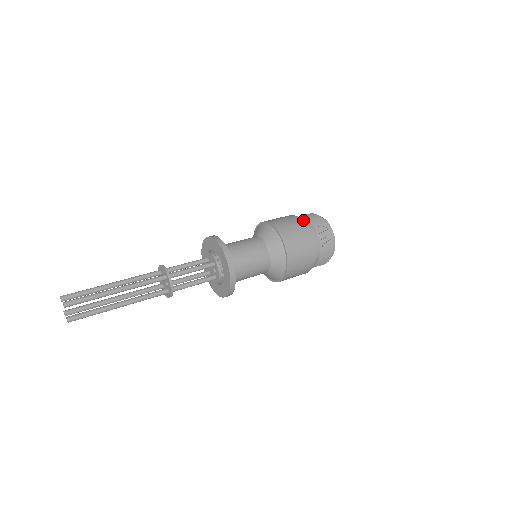
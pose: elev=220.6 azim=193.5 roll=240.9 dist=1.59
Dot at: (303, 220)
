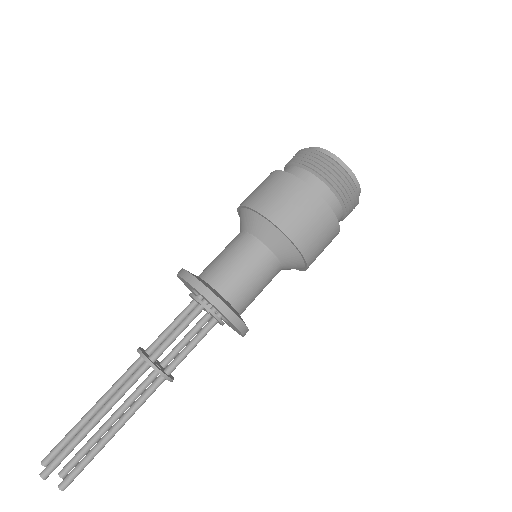
Dot at: (289, 169)
